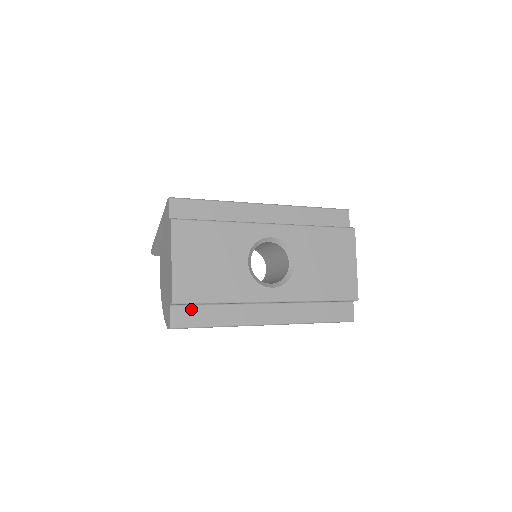
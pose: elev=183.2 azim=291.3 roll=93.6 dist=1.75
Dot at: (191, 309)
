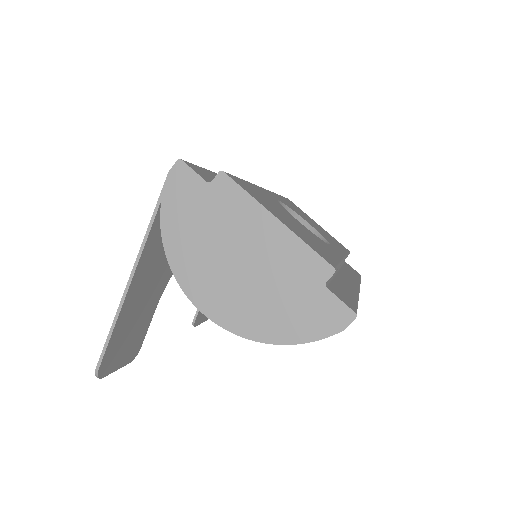
Dot at: (333, 286)
